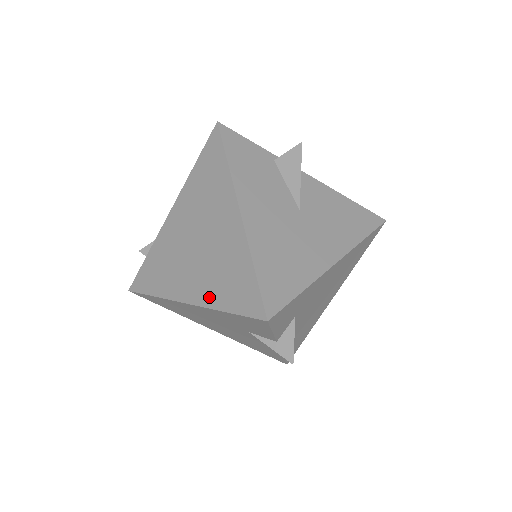
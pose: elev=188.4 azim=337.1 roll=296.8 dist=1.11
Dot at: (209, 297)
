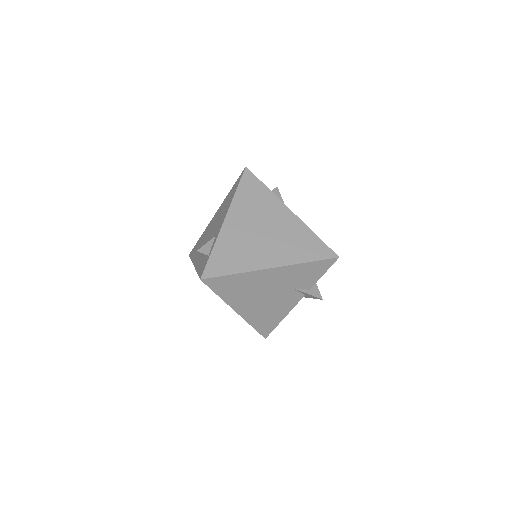
Dot at: (291, 258)
